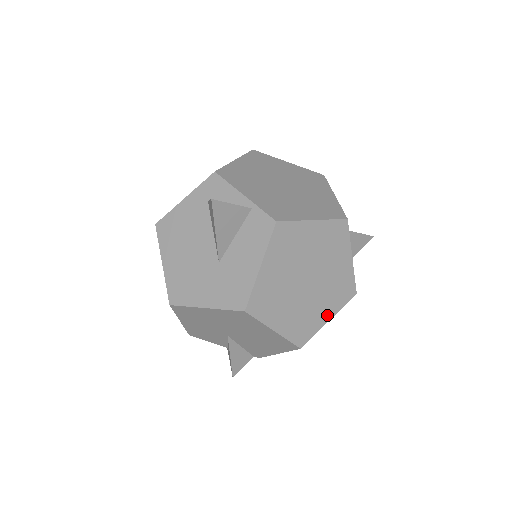
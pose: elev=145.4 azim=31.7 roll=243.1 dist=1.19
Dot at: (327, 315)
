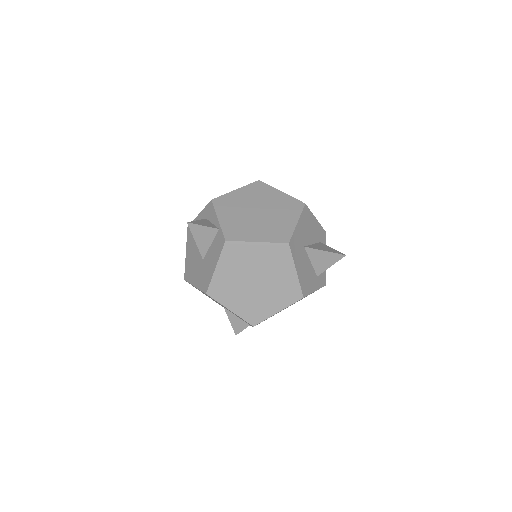
Dot at: (276, 308)
